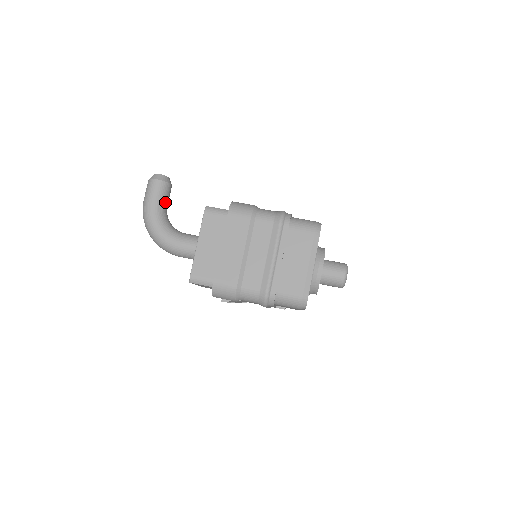
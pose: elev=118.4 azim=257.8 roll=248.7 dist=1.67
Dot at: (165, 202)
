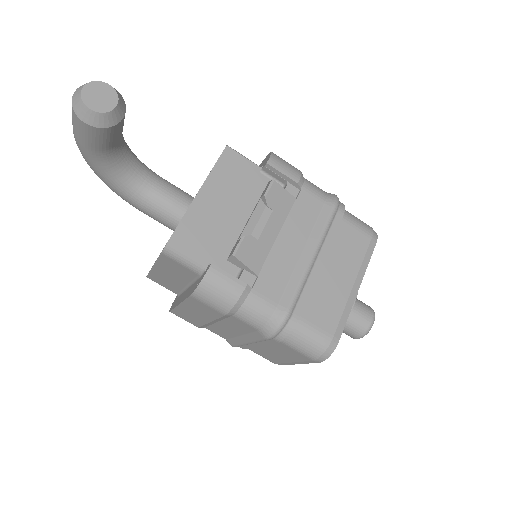
Dot at: (112, 144)
